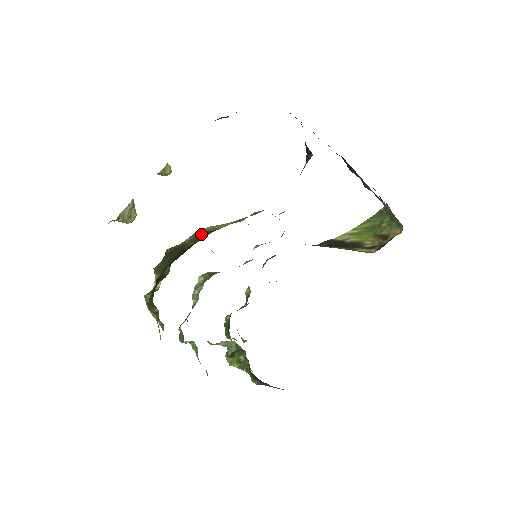
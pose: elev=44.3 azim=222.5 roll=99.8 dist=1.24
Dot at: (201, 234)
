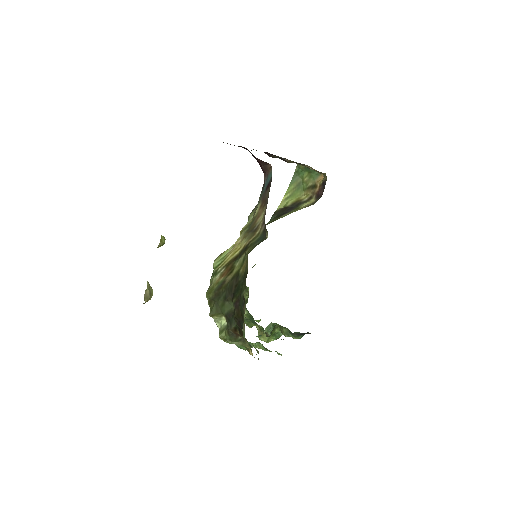
Dot at: (226, 267)
